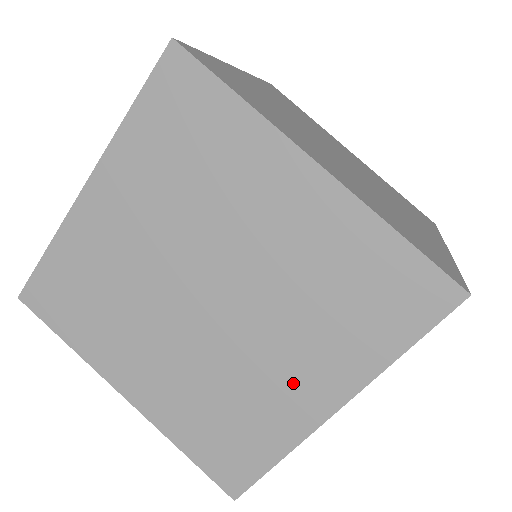
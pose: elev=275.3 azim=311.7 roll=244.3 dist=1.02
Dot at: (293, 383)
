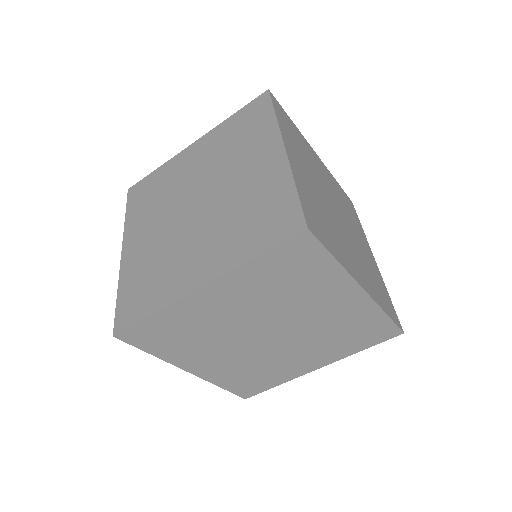
Dot at: occluded
